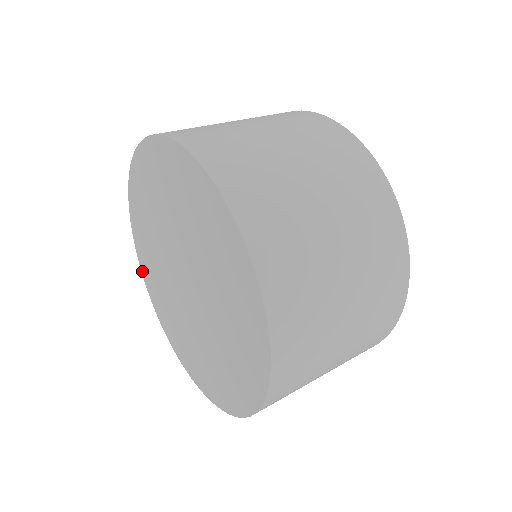
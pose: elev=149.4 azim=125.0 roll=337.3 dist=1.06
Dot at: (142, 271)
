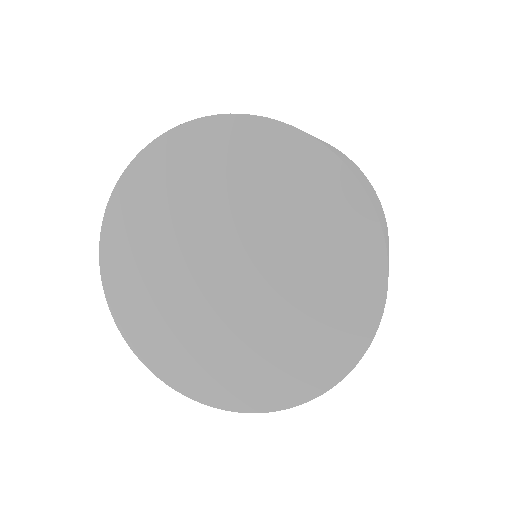
Dot at: (107, 219)
